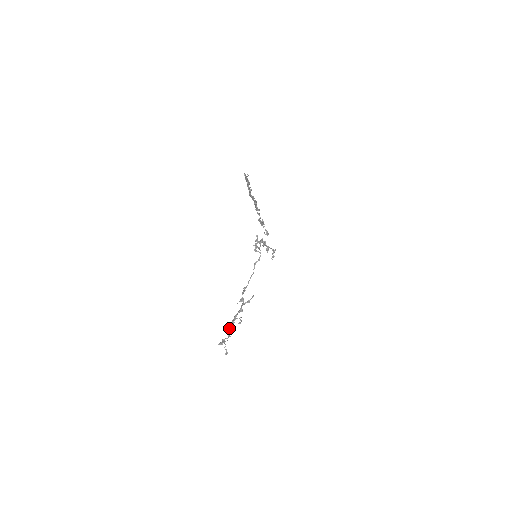
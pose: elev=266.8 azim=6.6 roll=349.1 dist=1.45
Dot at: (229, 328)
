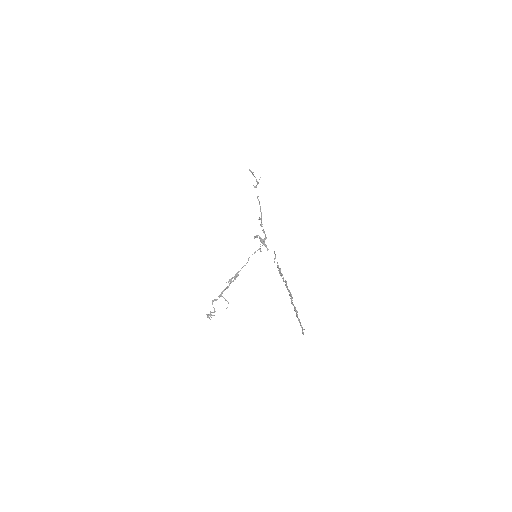
Dot at: (215, 300)
